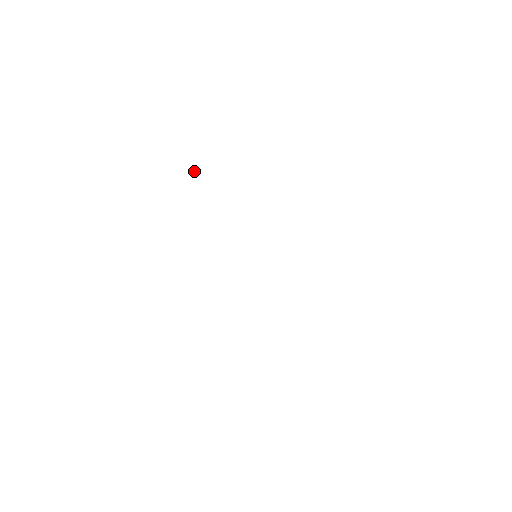
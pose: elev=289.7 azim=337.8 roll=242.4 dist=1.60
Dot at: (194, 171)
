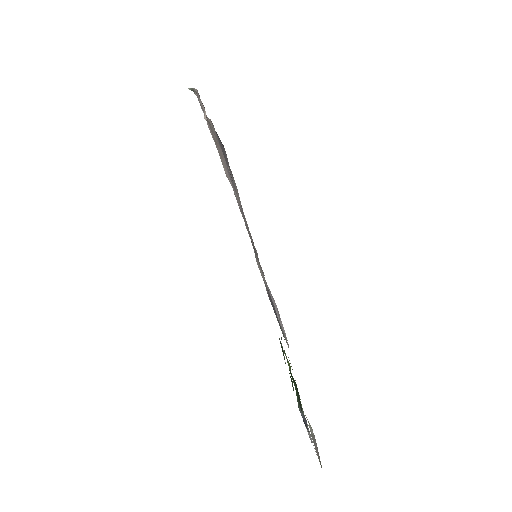
Dot at: (205, 115)
